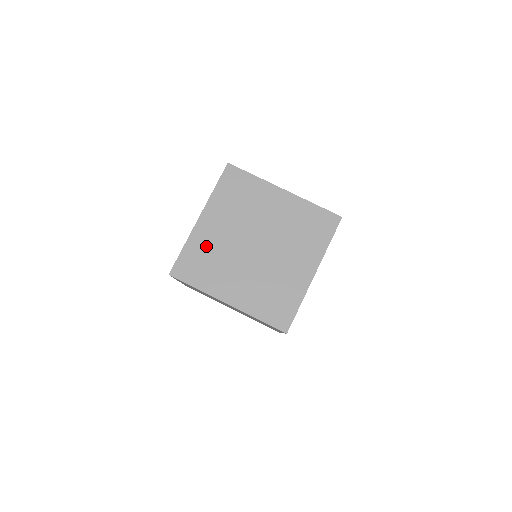
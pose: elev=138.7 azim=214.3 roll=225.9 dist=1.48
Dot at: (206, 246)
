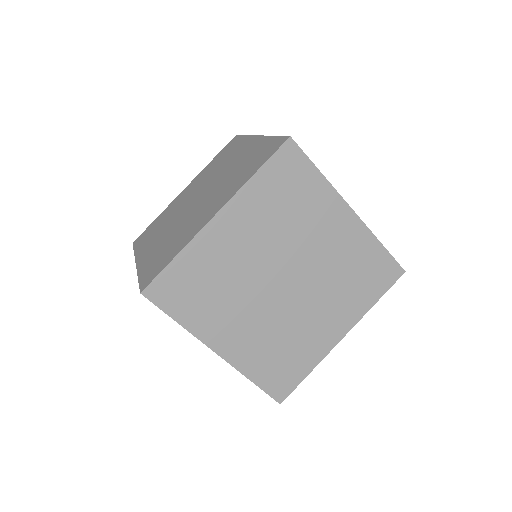
Dot at: (213, 263)
